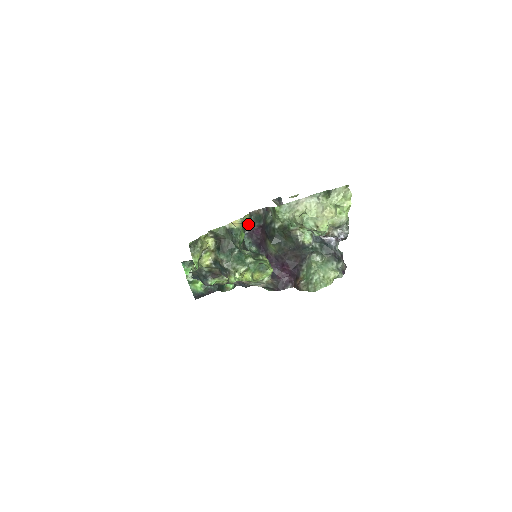
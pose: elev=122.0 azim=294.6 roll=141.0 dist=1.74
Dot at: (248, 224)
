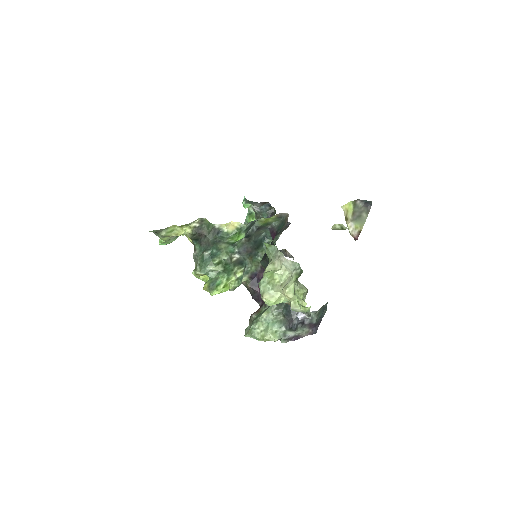
Dot at: (274, 222)
